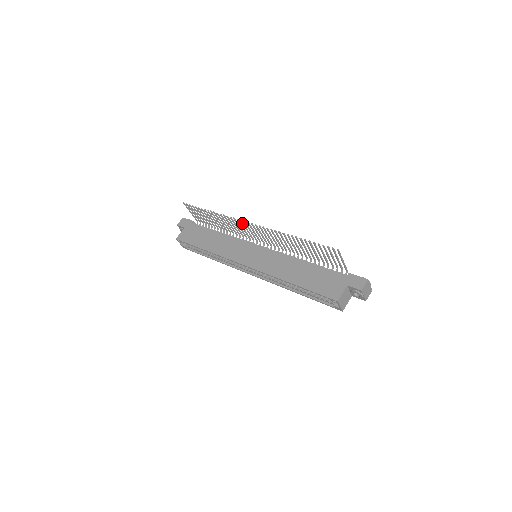
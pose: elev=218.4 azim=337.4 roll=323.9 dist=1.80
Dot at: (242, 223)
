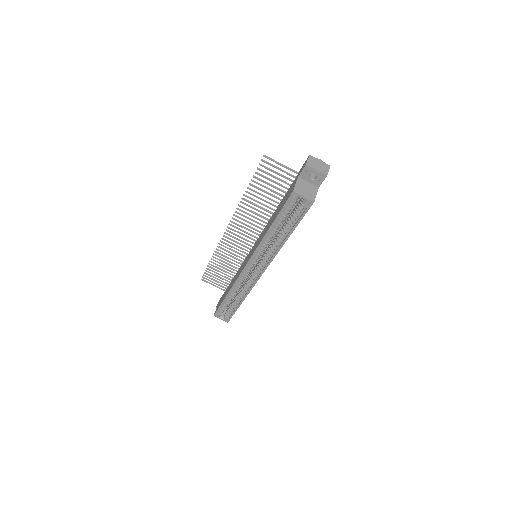
Dot at: occluded
